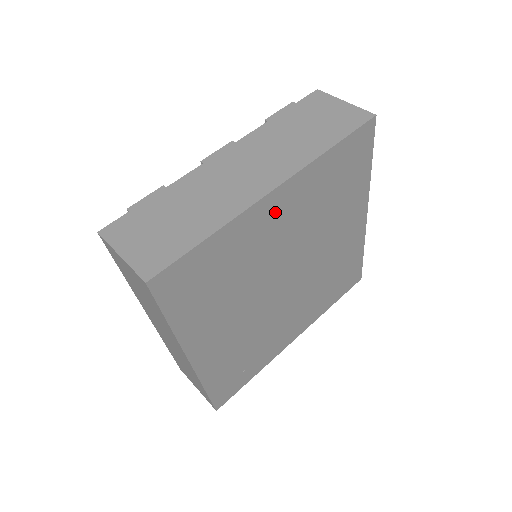
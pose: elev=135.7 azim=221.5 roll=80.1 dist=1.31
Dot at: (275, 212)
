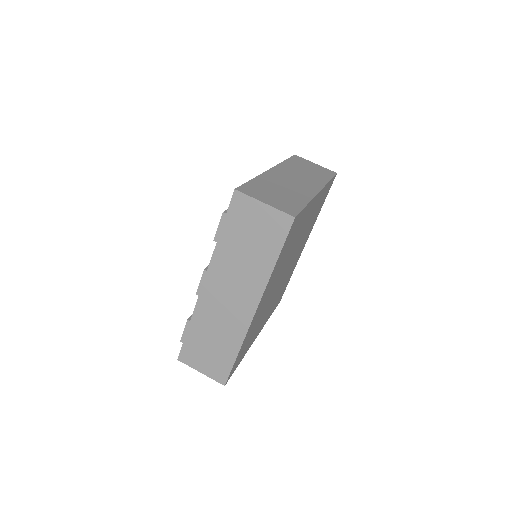
Dot at: occluded
